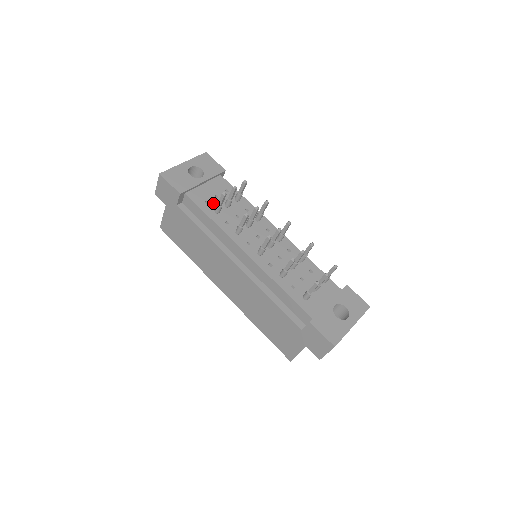
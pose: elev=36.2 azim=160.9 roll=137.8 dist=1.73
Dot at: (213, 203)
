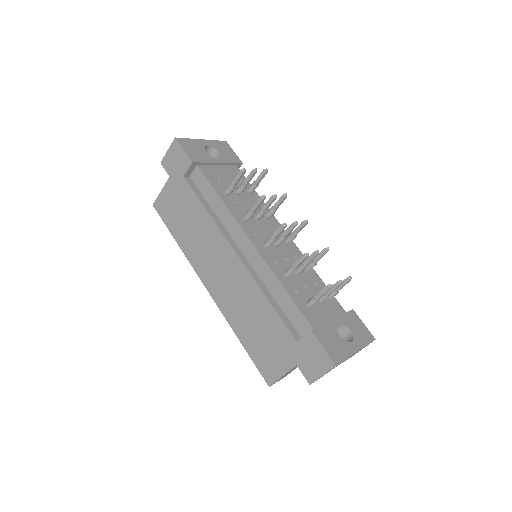
Dot at: (224, 185)
